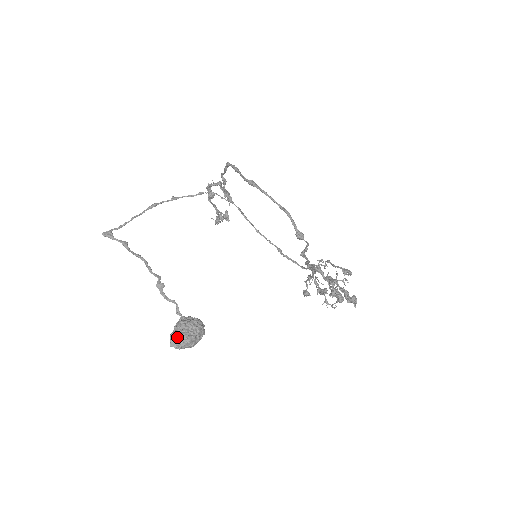
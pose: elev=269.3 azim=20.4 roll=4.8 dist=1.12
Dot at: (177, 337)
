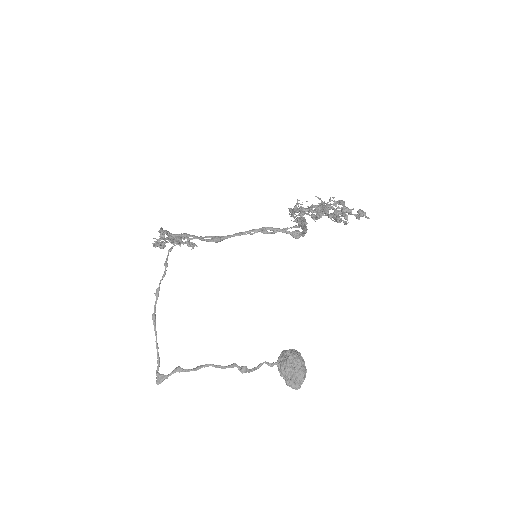
Dot at: (294, 382)
